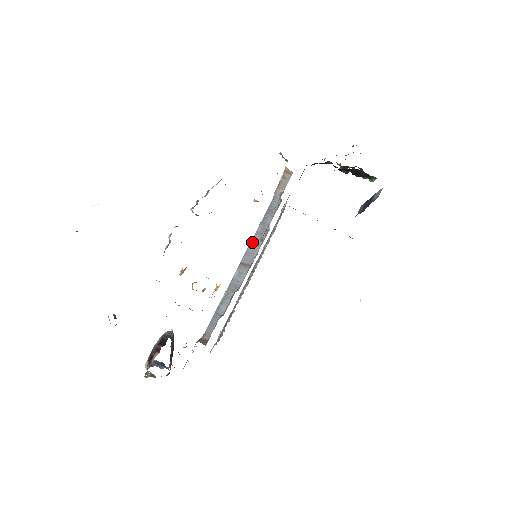
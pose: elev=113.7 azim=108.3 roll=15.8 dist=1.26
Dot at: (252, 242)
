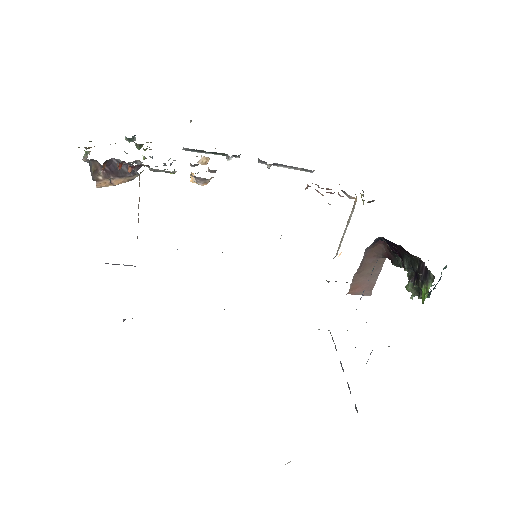
Dot at: occluded
